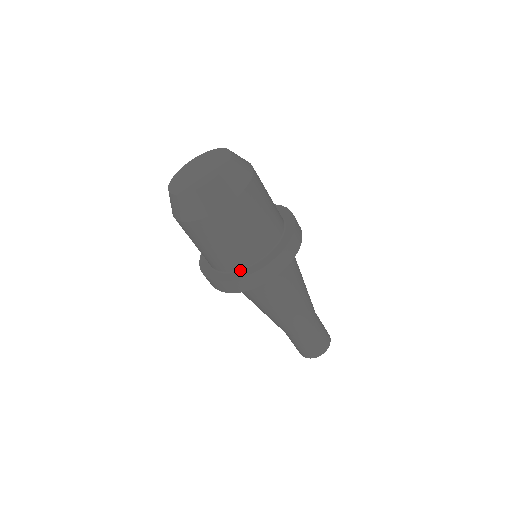
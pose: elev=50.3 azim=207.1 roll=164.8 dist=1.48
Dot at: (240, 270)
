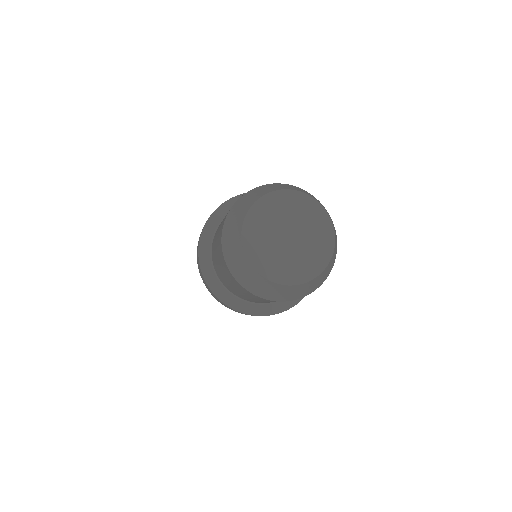
Dot at: (228, 290)
